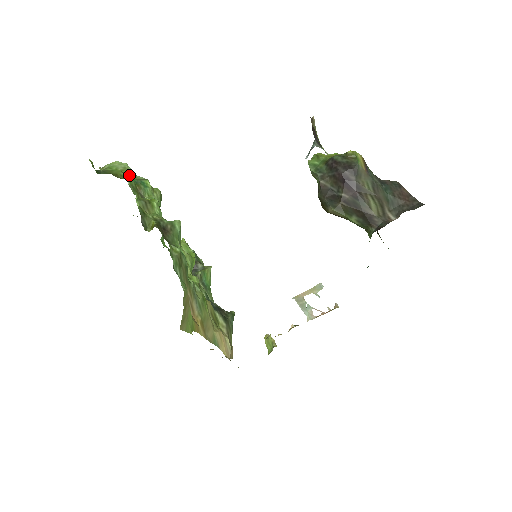
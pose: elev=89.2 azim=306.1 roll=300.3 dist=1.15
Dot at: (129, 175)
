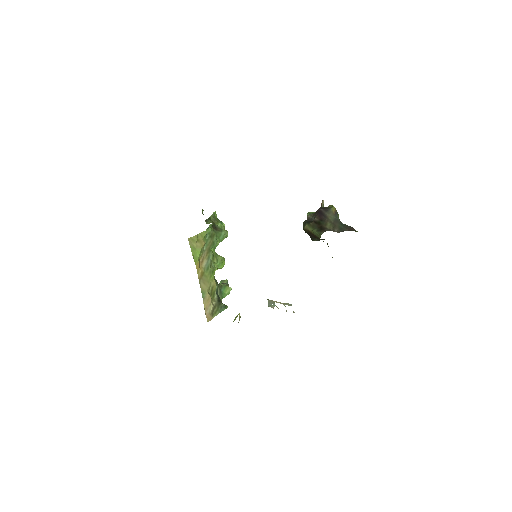
Dot at: occluded
